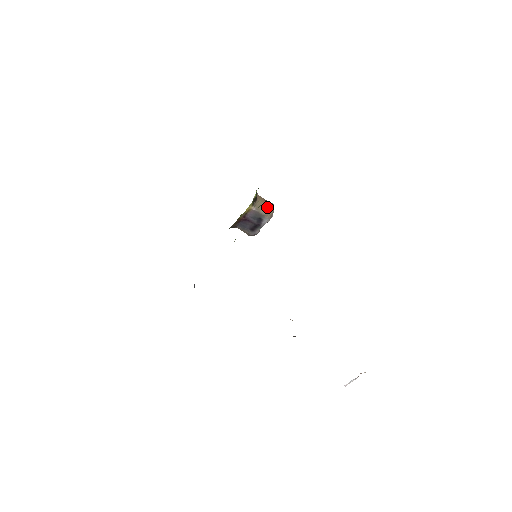
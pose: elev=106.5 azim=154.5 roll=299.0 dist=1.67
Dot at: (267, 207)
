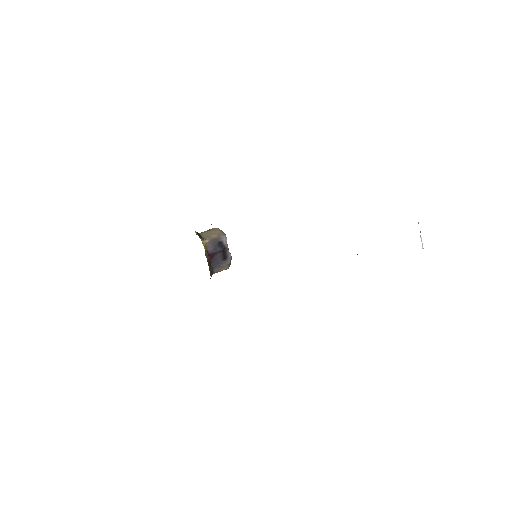
Dot at: (212, 231)
